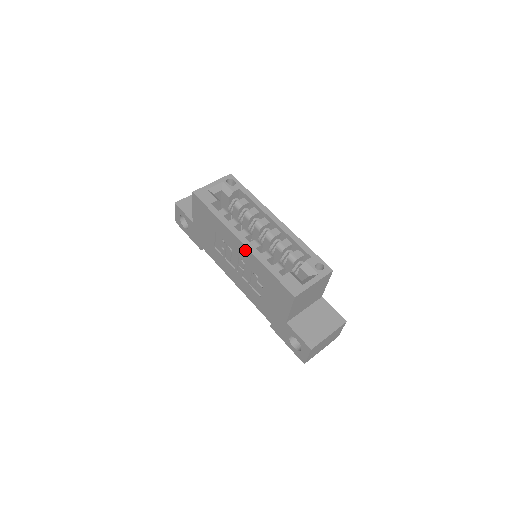
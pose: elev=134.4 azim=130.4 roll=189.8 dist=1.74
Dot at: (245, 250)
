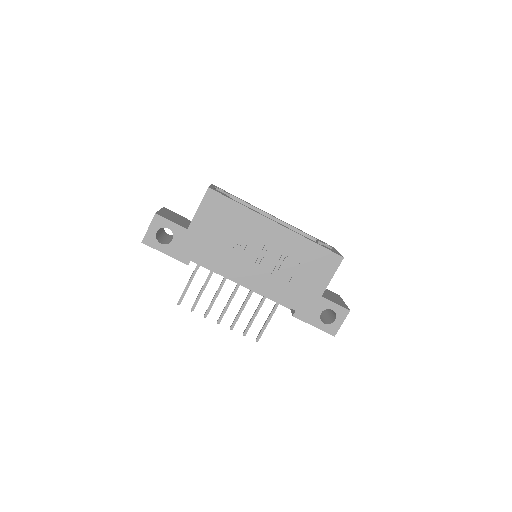
Dot at: (283, 232)
